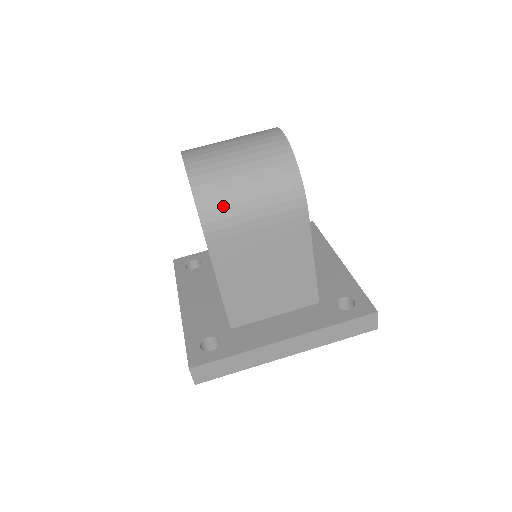
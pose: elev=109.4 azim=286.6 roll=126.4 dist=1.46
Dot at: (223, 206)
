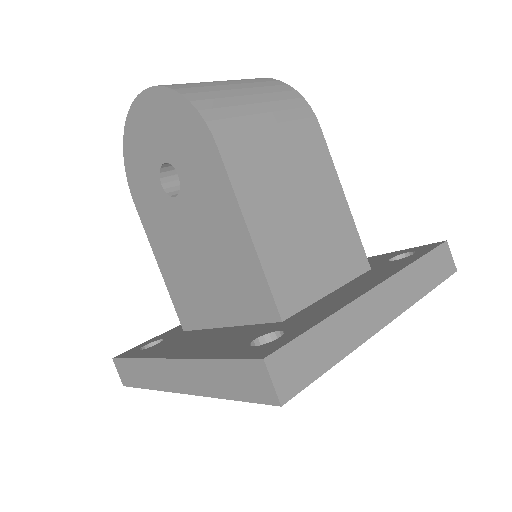
Dot at: (225, 105)
